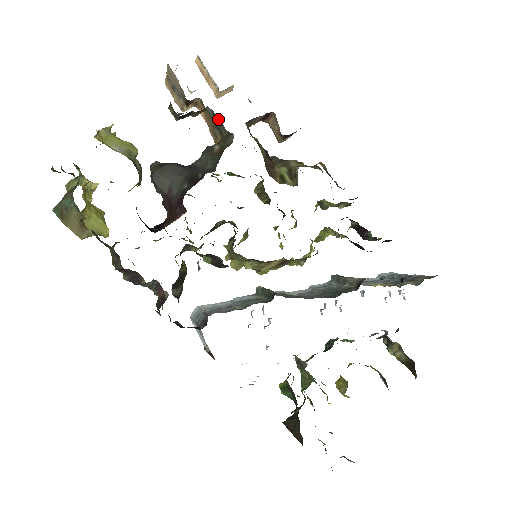
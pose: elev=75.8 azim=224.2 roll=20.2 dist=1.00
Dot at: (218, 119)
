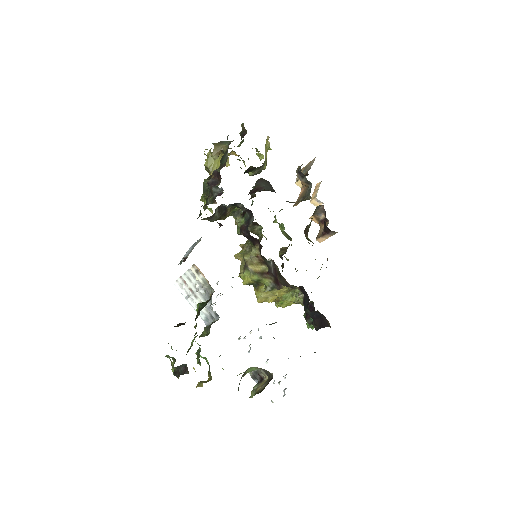
Dot at: (310, 191)
